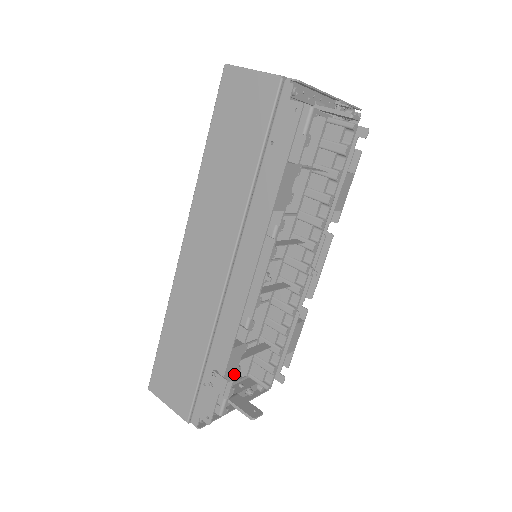
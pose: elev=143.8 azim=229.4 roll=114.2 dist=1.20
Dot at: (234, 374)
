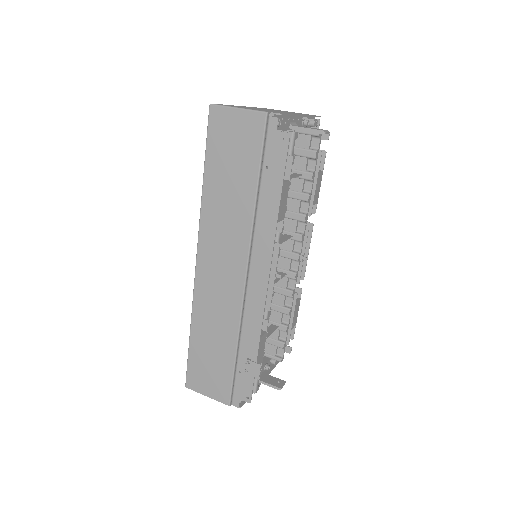
Dot at: (262, 358)
